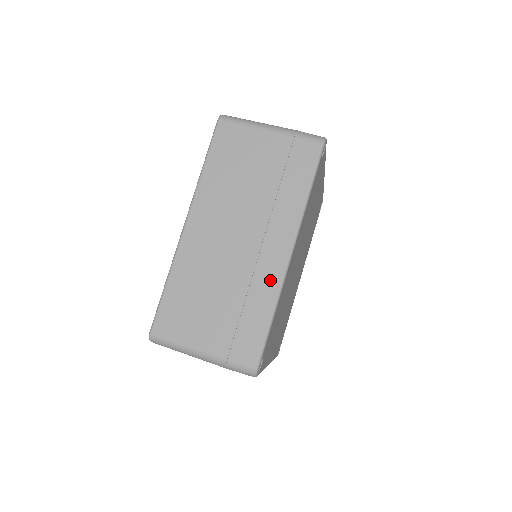
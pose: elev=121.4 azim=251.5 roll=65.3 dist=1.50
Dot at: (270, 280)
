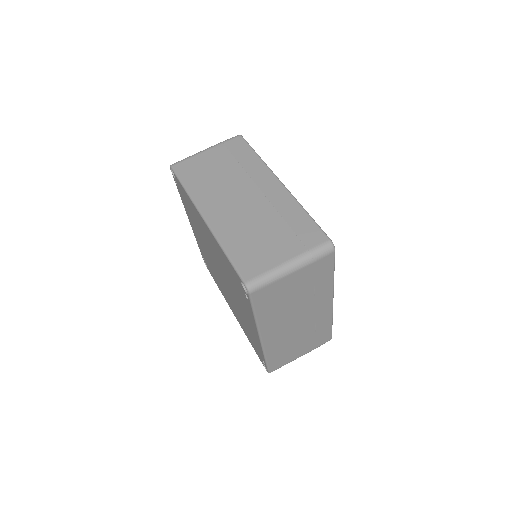
Dot at: (326, 317)
